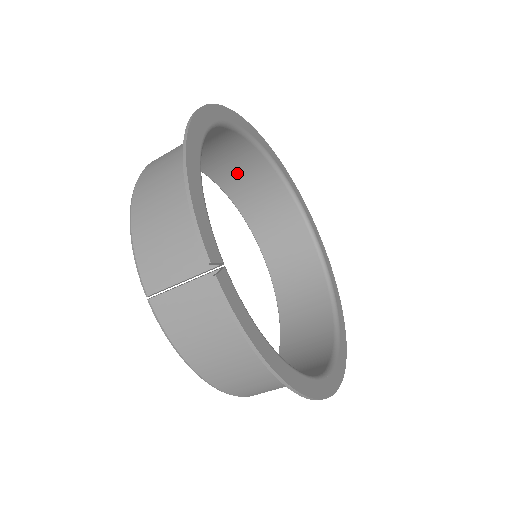
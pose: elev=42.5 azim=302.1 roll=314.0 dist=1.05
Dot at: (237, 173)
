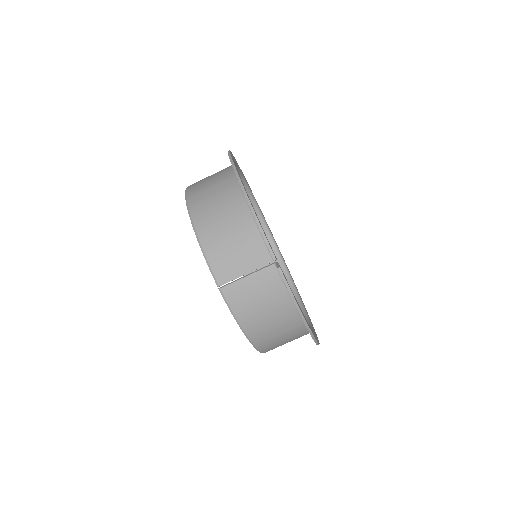
Dot at: occluded
